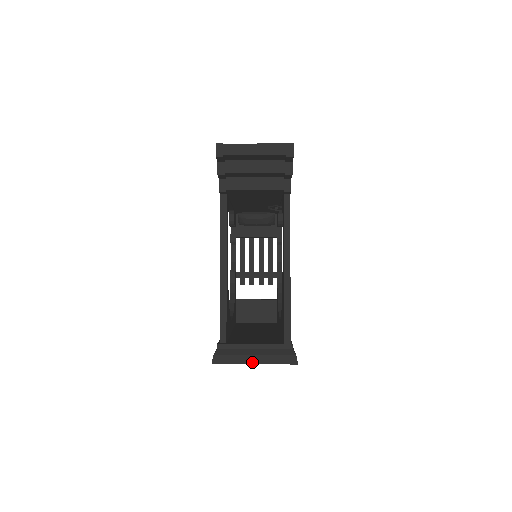
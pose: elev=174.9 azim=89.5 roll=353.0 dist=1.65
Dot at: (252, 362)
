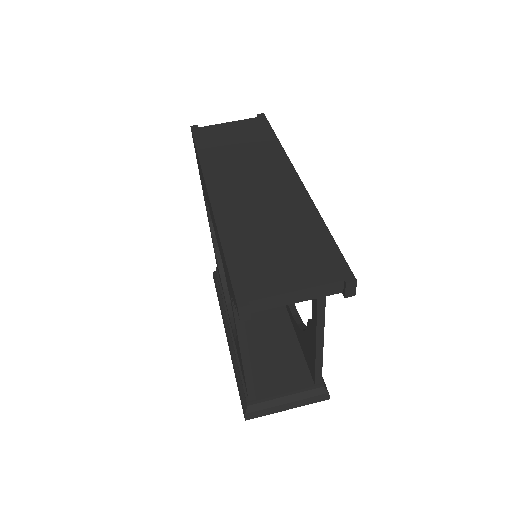
Dot at: (285, 409)
